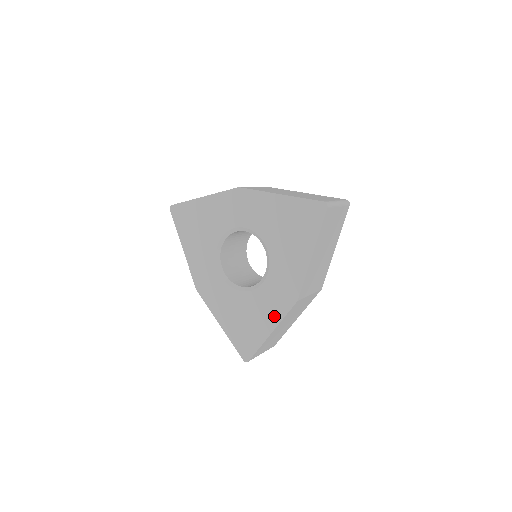
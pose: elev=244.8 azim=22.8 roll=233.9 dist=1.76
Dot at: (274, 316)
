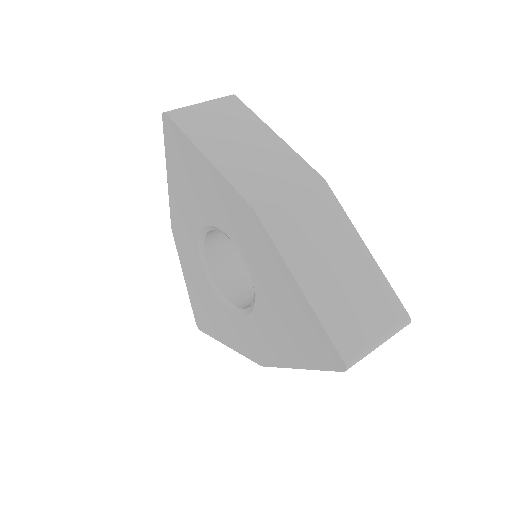
Dot at: (276, 265)
